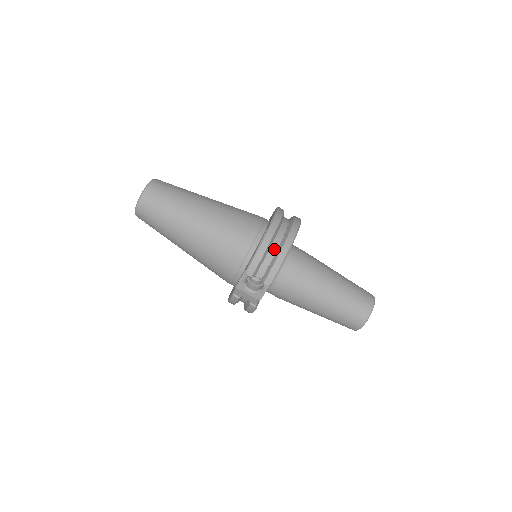
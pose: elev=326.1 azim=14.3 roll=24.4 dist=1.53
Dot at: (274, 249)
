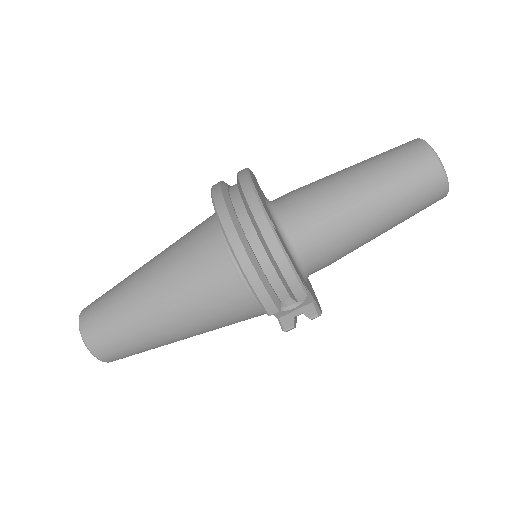
Dot at: (264, 258)
